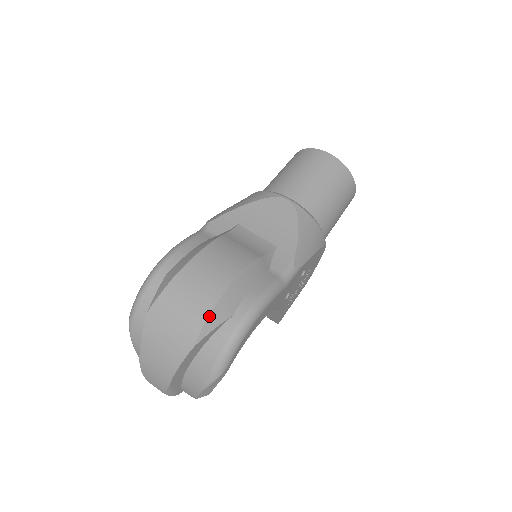
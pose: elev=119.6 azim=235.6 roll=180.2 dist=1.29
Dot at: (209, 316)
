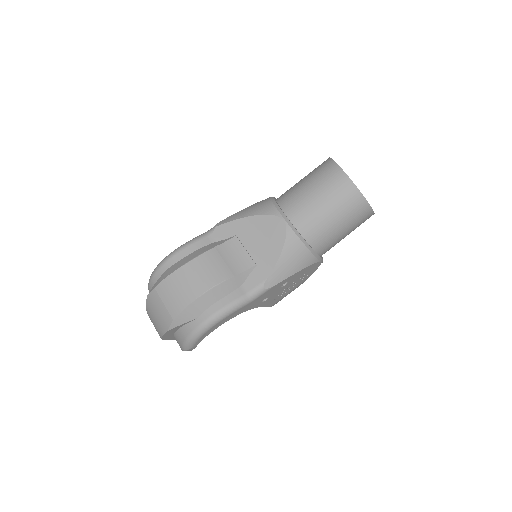
Dot at: (177, 317)
